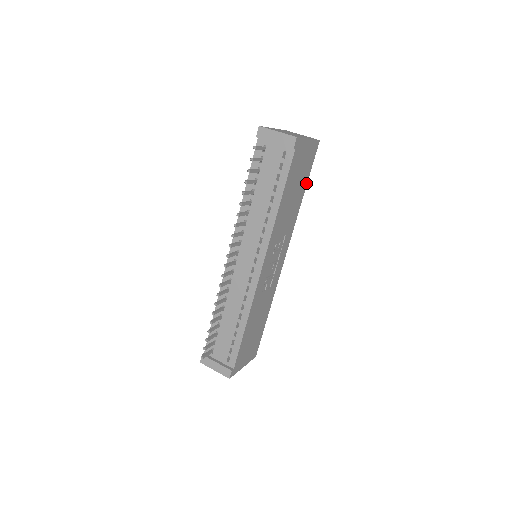
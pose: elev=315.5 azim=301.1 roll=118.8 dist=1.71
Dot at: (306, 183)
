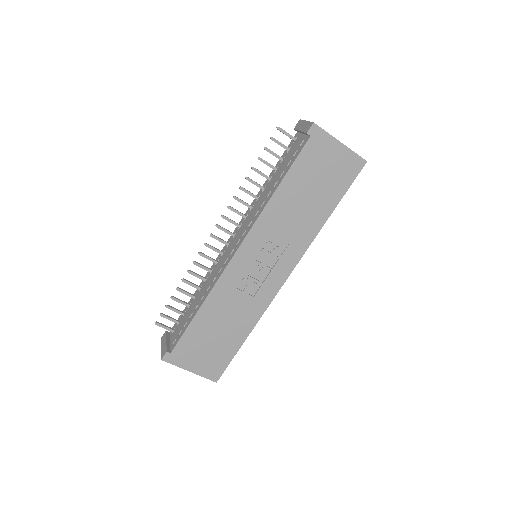
Dot at: (337, 202)
